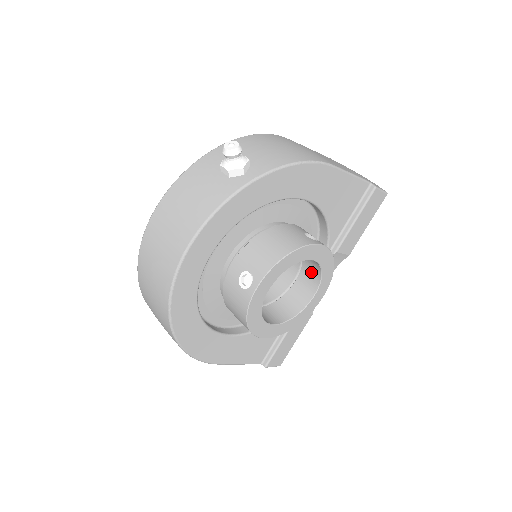
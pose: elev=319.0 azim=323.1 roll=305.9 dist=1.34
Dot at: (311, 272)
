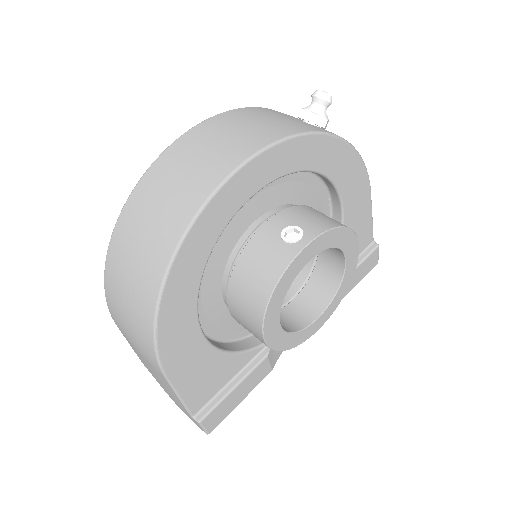
Dot at: (319, 291)
